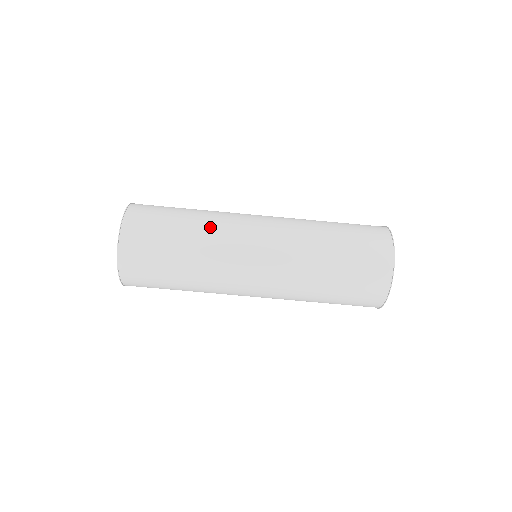
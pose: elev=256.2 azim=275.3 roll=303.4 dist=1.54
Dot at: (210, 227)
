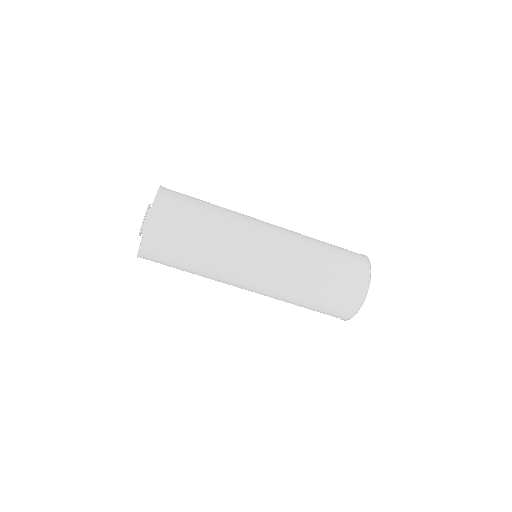
Dot at: (217, 261)
